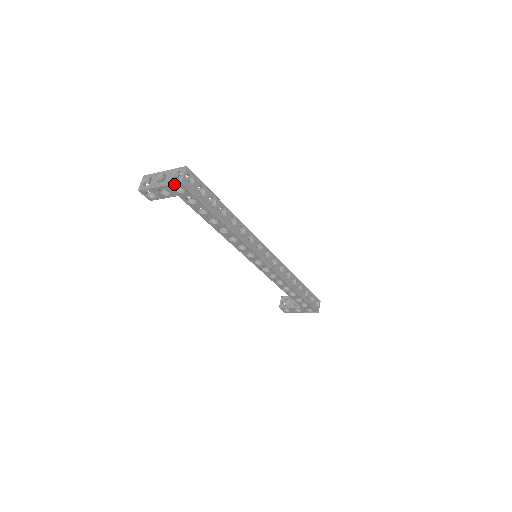
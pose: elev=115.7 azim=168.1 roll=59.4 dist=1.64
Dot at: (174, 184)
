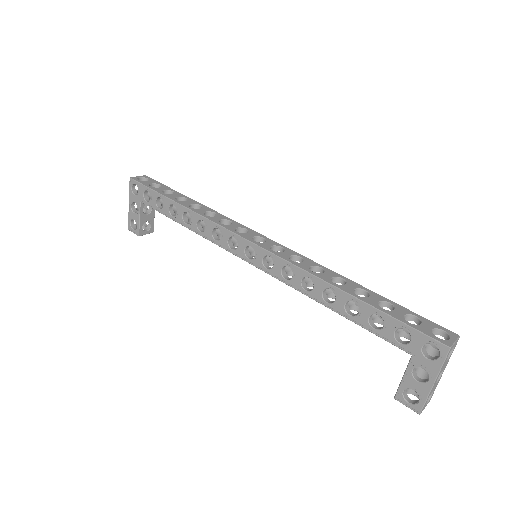
Dot at: (130, 187)
